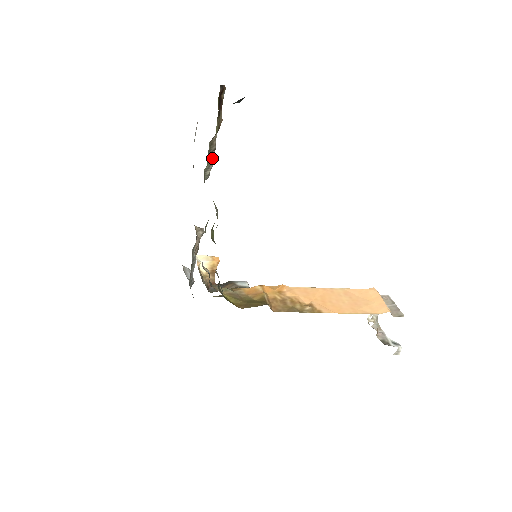
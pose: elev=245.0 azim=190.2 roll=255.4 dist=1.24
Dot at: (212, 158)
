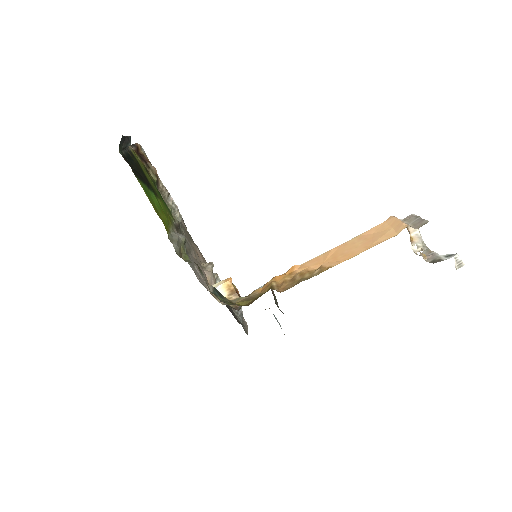
Dot at: (172, 202)
